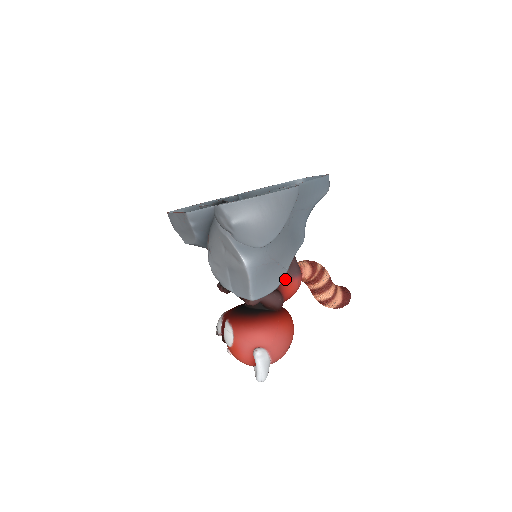
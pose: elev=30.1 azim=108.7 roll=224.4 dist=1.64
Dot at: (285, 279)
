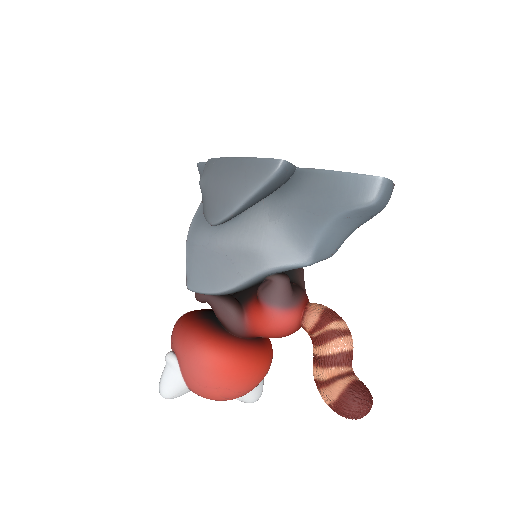
Dot at: (257, 300)
